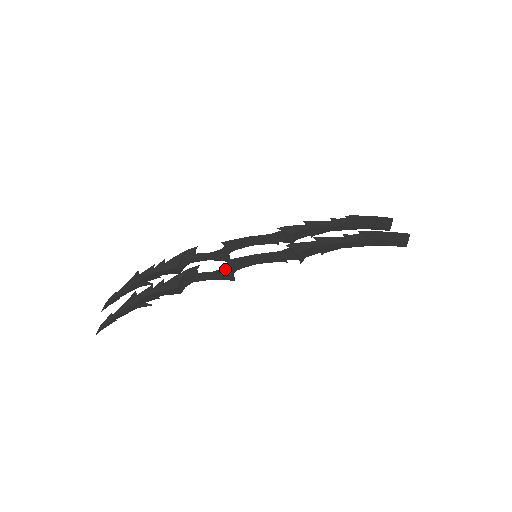
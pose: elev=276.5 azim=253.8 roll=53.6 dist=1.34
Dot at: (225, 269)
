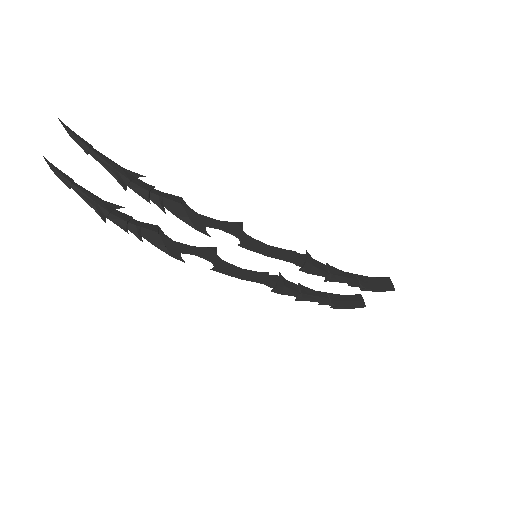
Dot at: (209, 261)
